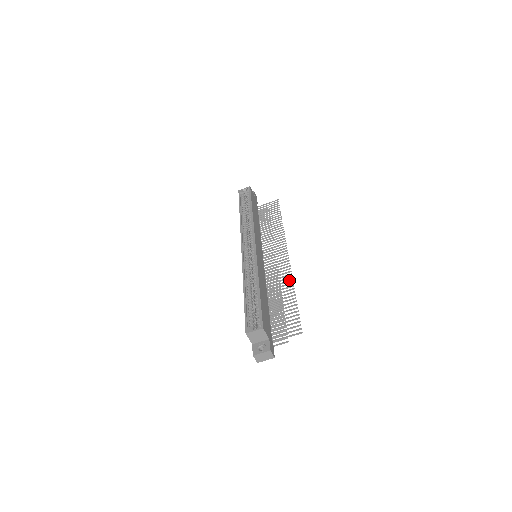
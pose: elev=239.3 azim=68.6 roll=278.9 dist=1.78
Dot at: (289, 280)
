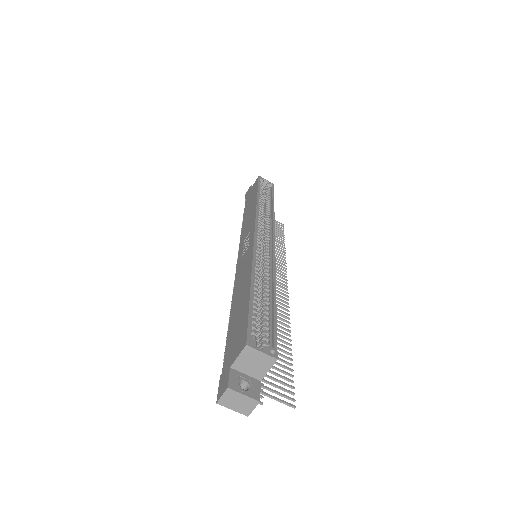
Dot at: occluded
